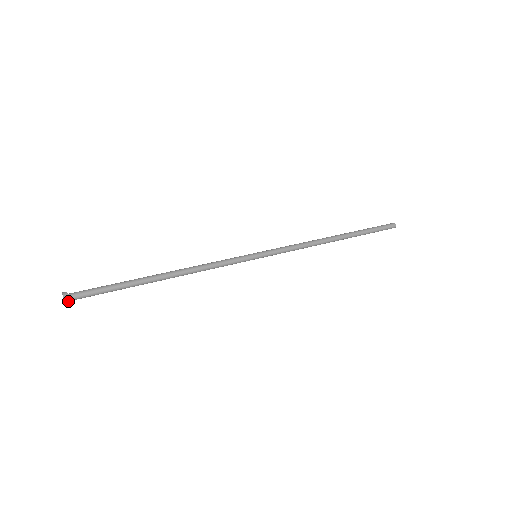
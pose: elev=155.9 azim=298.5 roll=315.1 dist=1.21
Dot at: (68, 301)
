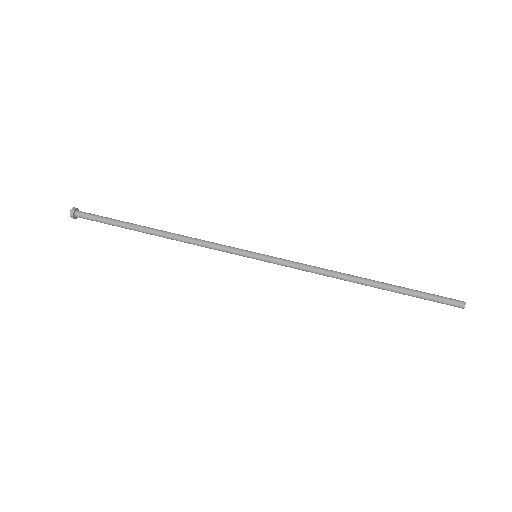
Dot at: (75, 218)
